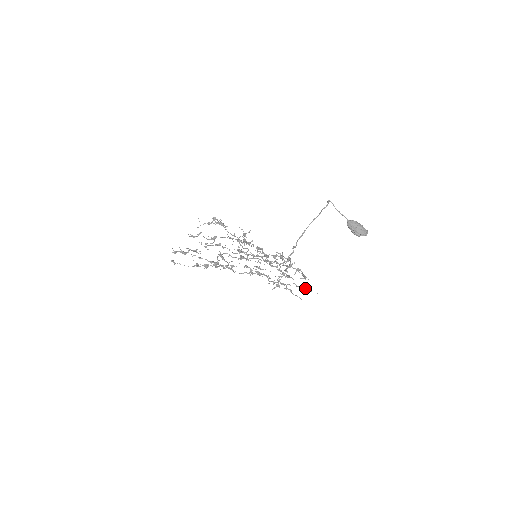
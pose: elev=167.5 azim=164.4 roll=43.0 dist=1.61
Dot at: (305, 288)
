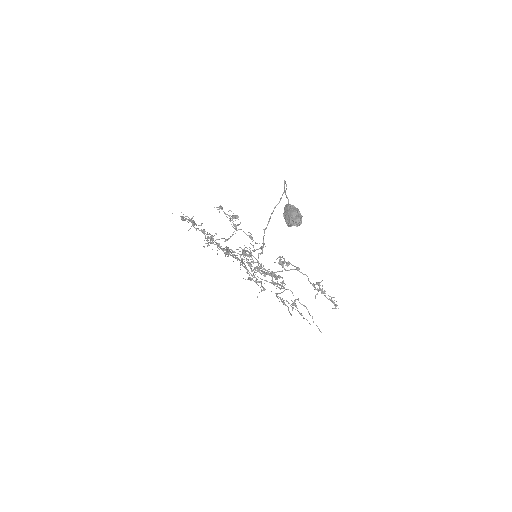
Dot at: (287, 306)
